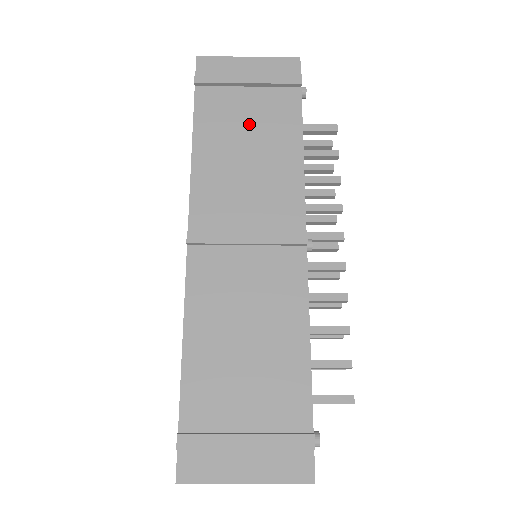
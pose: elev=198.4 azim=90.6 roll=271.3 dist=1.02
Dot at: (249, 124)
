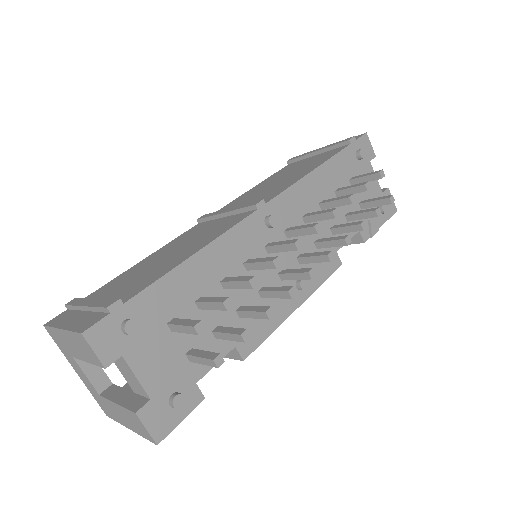
Dot at: (297, 169)
